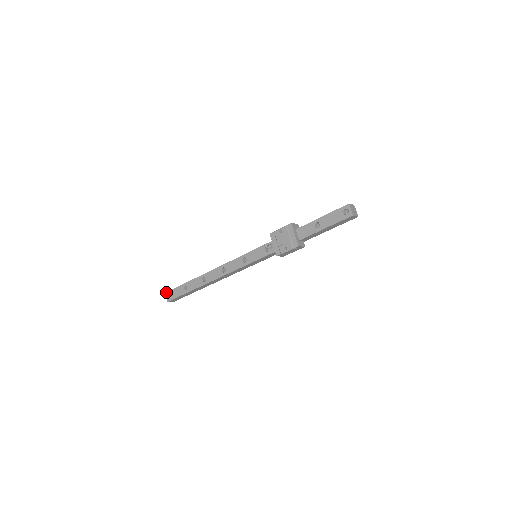
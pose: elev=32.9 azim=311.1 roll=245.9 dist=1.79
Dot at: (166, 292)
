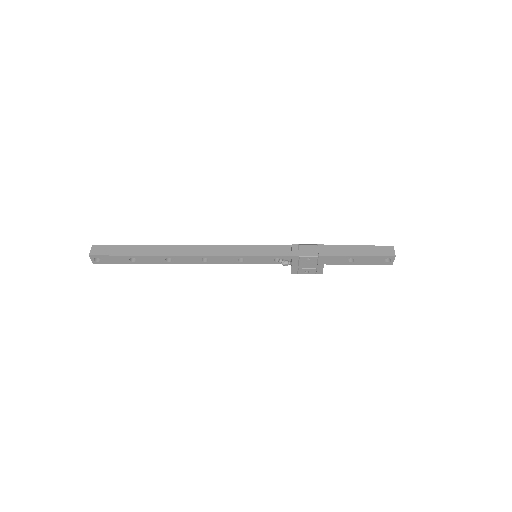
Dot at: (91, 256)
